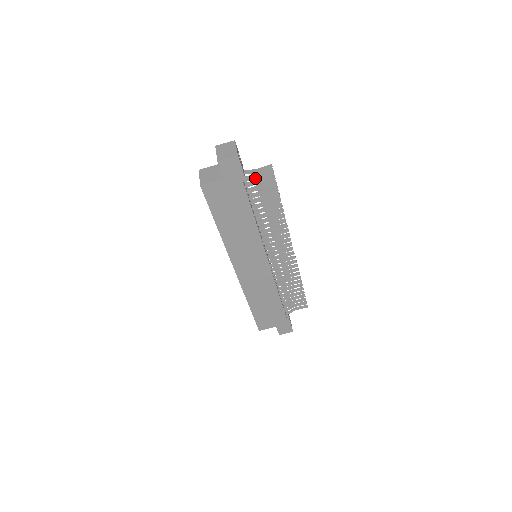
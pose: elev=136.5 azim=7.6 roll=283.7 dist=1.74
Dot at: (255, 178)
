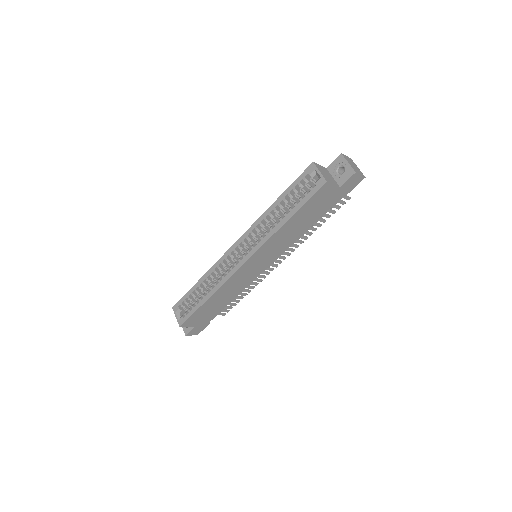
Dot at: occluded
